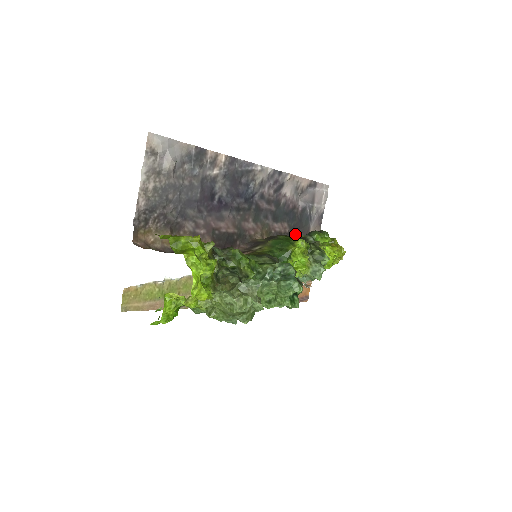
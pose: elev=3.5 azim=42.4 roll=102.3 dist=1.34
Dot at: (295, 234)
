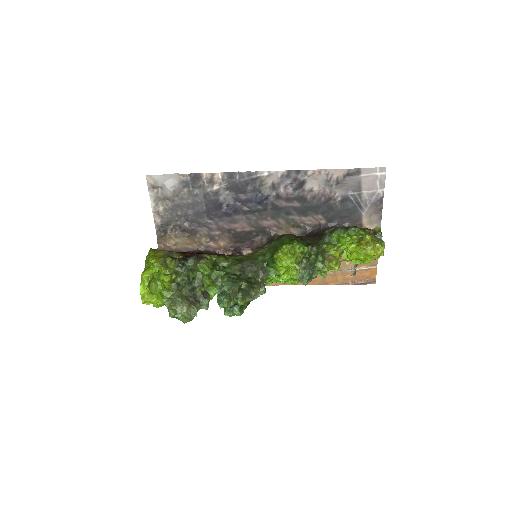
Dot at: (335, 224)
